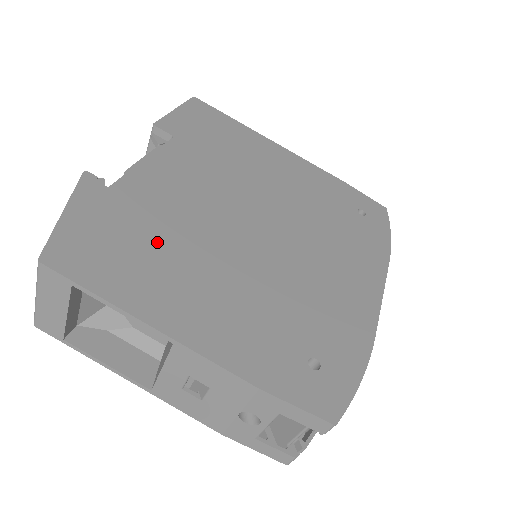
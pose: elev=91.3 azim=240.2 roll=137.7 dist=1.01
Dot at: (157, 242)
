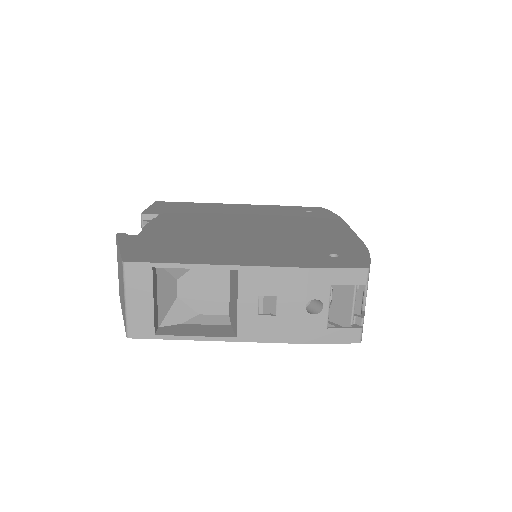
Dot at: (190, 243)
